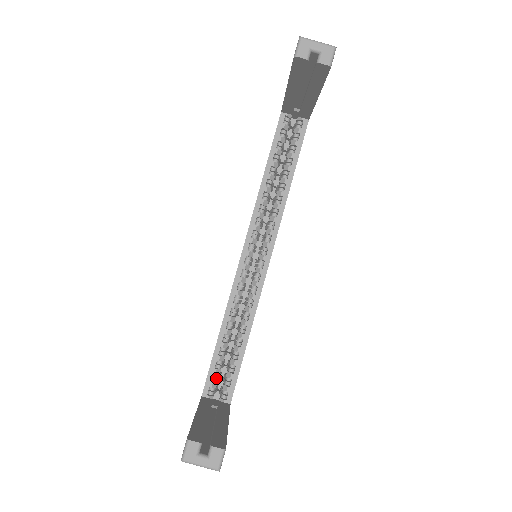
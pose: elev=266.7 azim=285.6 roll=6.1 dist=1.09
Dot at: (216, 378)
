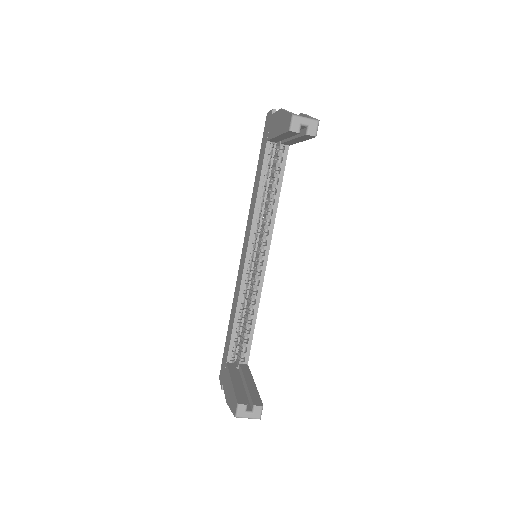
Dot at: (235, 348)
